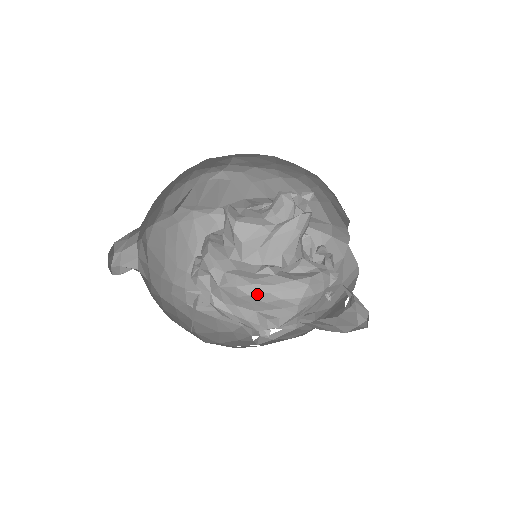
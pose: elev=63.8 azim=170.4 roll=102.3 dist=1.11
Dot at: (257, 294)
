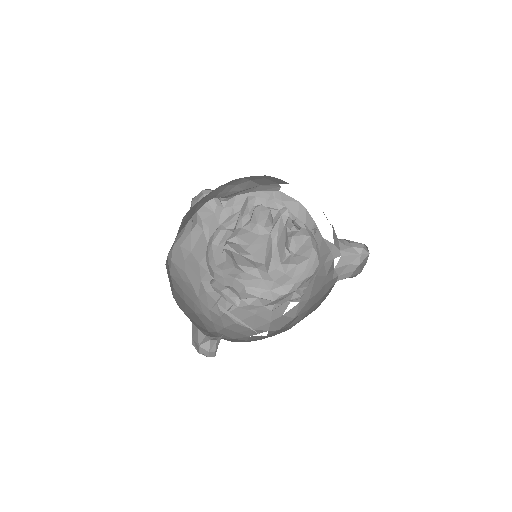
Dot at: (299, 286)
